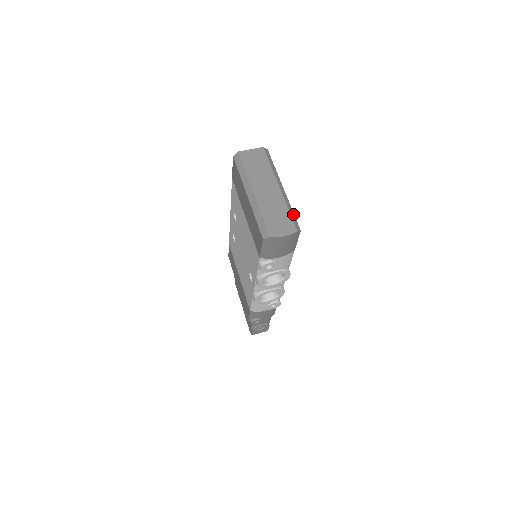
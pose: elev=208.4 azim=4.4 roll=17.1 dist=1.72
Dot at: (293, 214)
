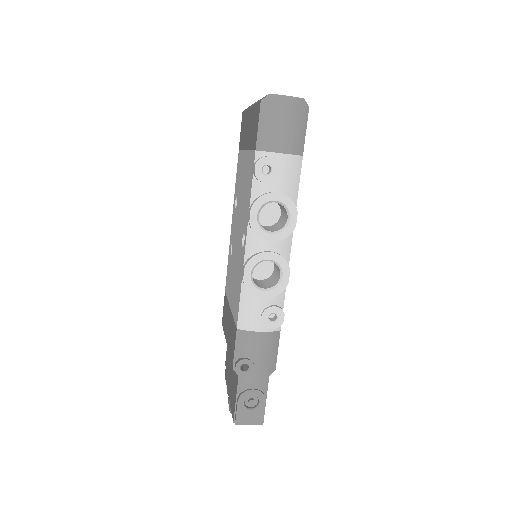
Dot at: occluded
